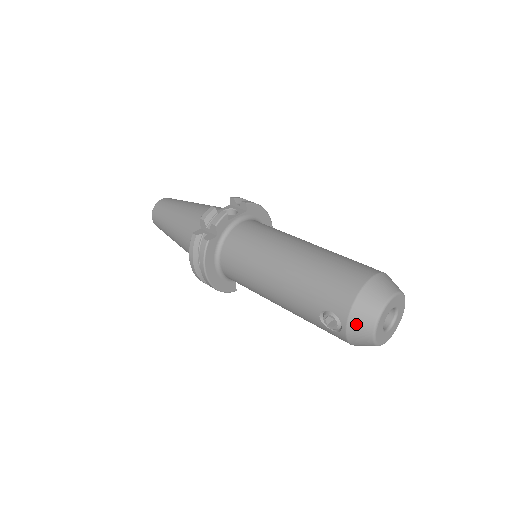
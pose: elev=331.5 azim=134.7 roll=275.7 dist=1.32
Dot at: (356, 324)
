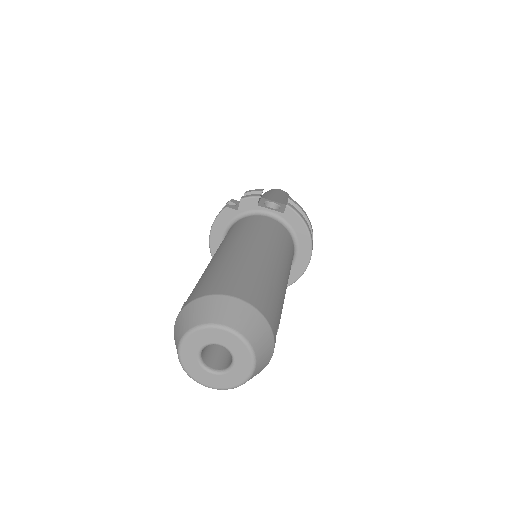
Dot at: (179, 322)
